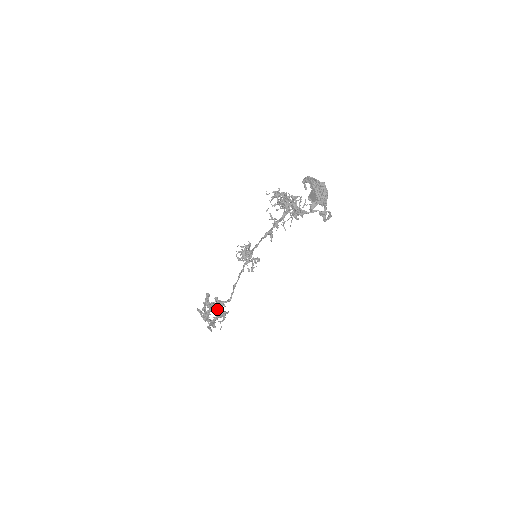
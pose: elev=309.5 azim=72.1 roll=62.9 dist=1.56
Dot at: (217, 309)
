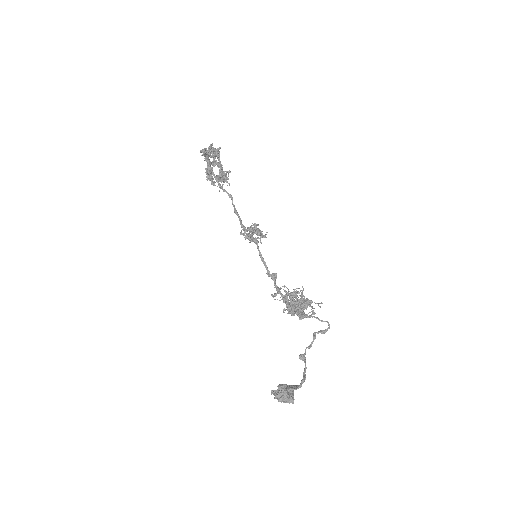
Dot at: (221, 169)
